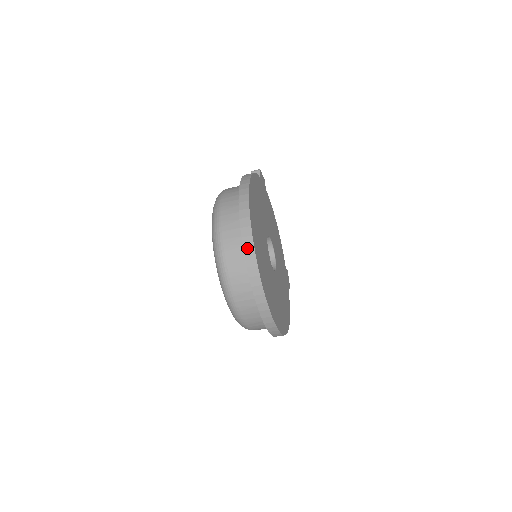
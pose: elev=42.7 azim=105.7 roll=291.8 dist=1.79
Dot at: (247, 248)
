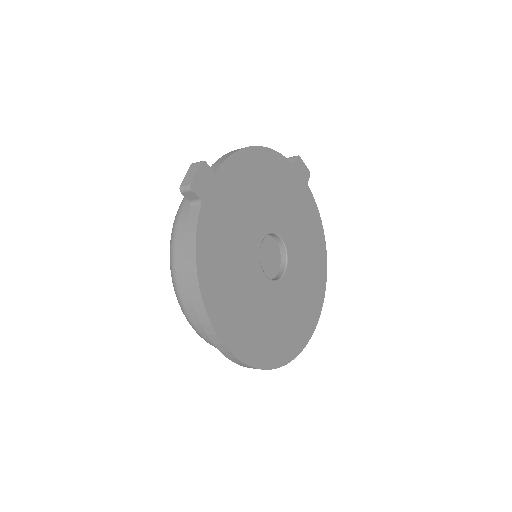
Dot at: occluded
